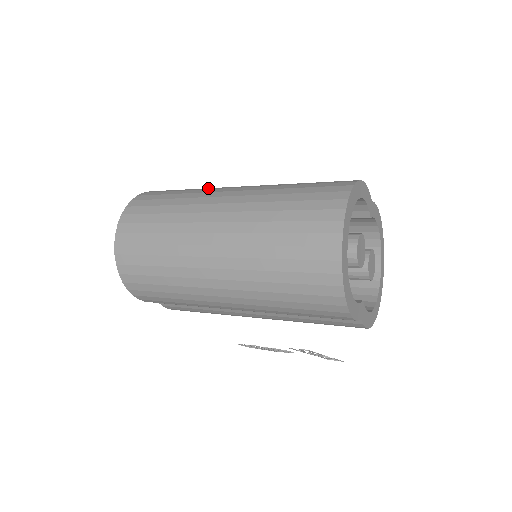
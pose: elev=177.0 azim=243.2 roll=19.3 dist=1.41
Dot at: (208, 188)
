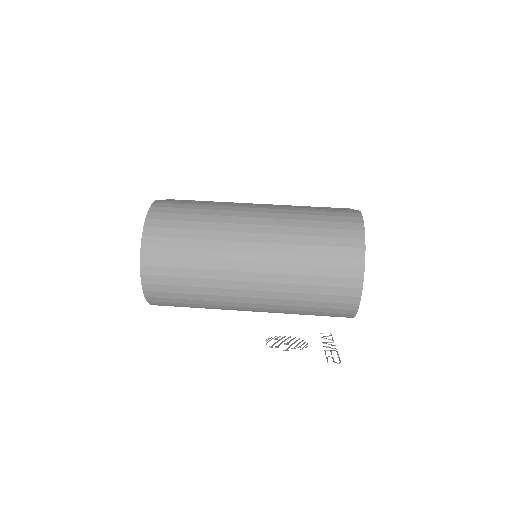
Dot at: (220, 211)
